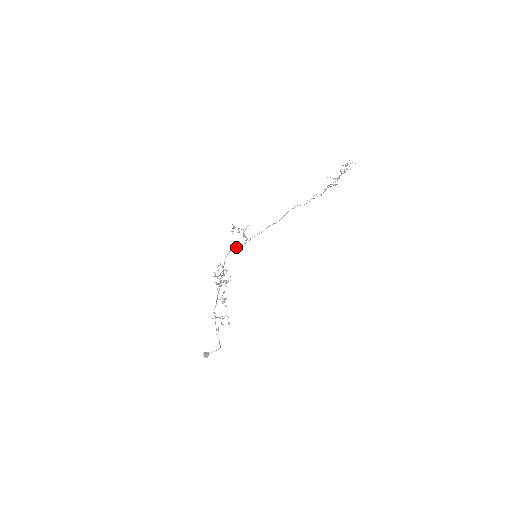
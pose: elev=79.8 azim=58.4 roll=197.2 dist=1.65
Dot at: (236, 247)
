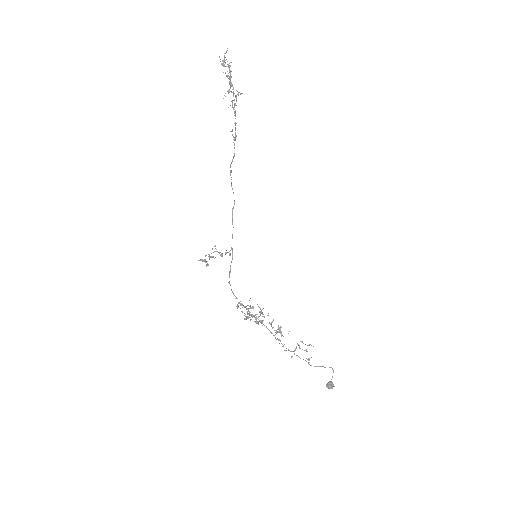
Dot at: (229, 272)
